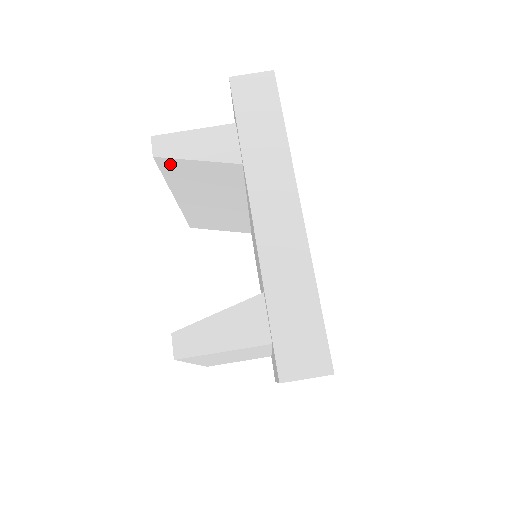
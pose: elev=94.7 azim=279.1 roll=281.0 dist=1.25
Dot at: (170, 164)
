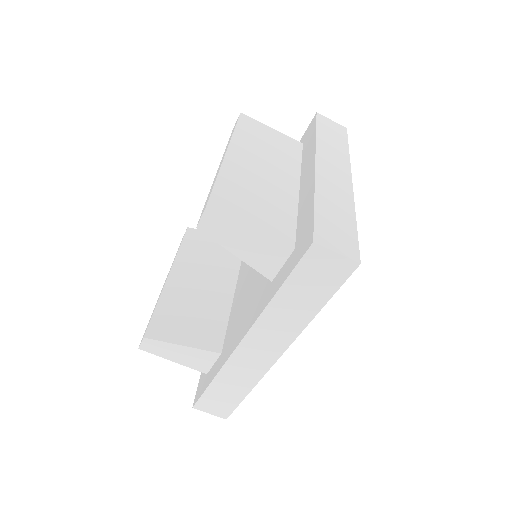
Dot at: occluded
